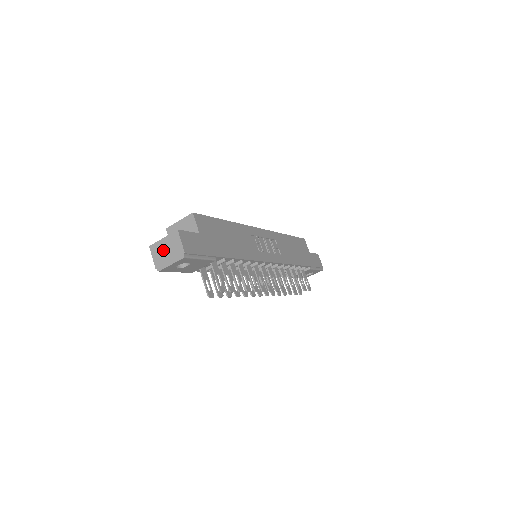
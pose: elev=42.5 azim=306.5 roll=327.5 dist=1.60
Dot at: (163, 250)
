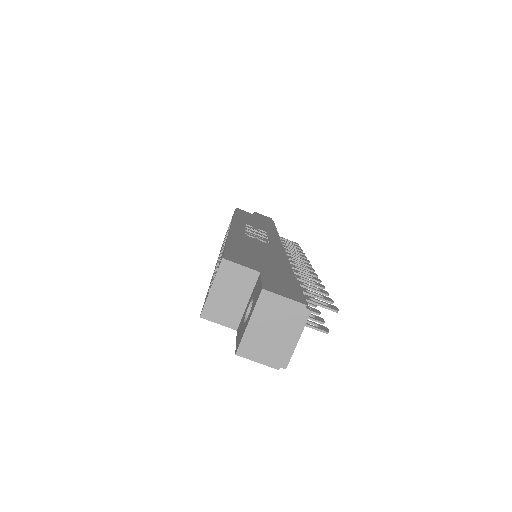
Dot at: (265, 336)
